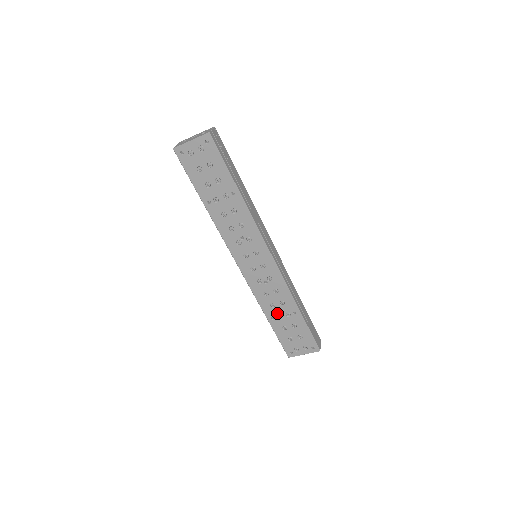
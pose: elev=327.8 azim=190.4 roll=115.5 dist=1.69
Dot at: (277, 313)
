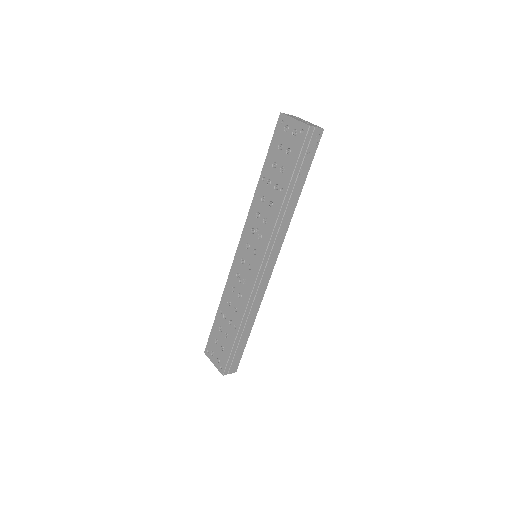
Dot at: (227, 312)
